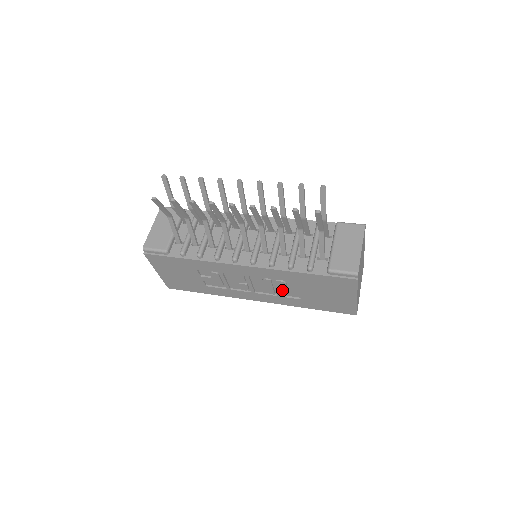
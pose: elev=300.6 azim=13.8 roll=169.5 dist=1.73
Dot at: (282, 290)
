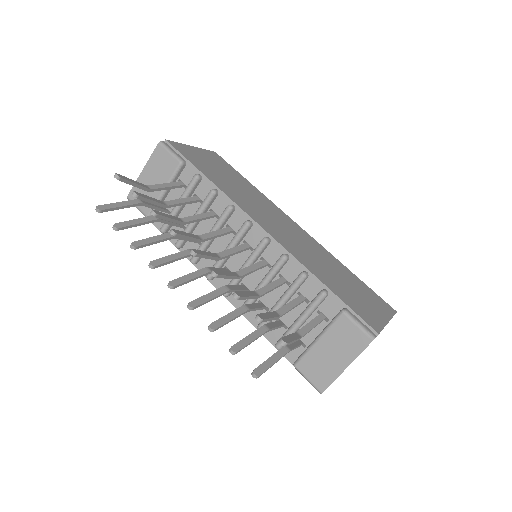
Dot at: occluded
